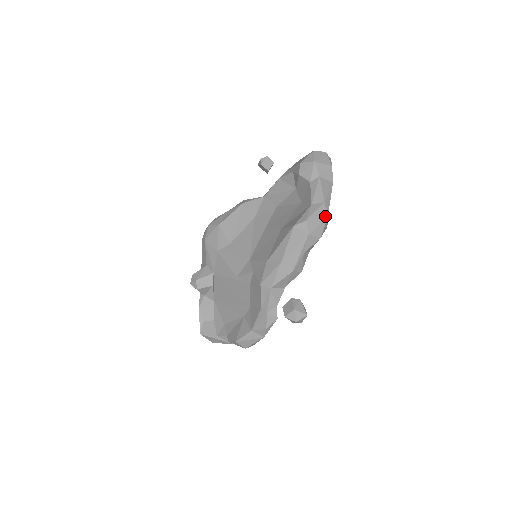
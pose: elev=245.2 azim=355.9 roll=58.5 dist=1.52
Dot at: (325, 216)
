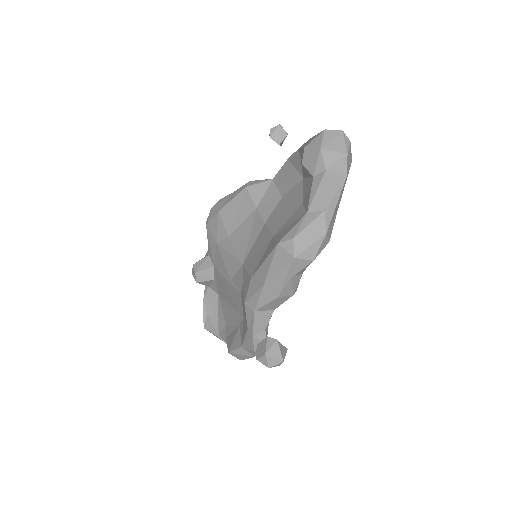
Dot at: (323, 231)
